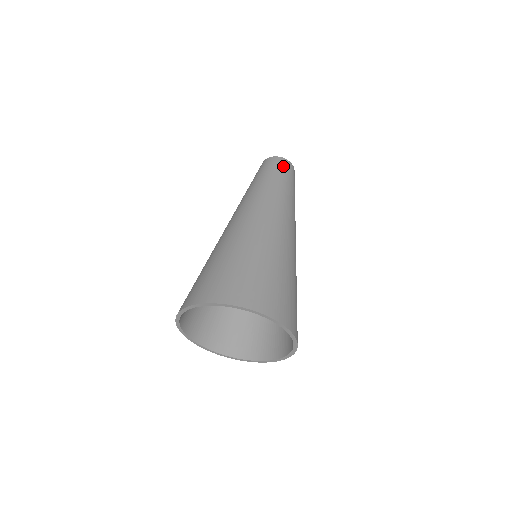
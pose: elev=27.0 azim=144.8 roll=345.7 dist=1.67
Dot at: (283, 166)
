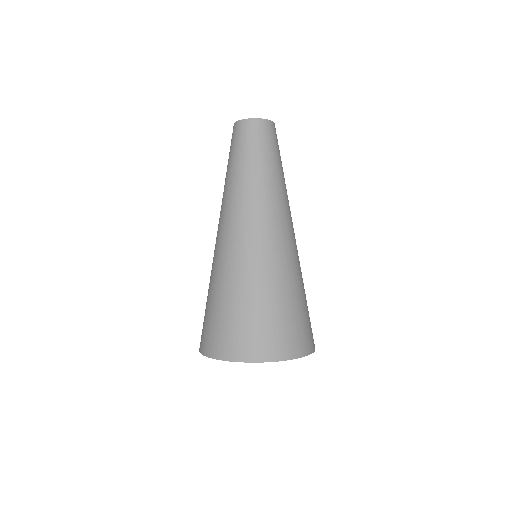
Dot at: (262, 134)
